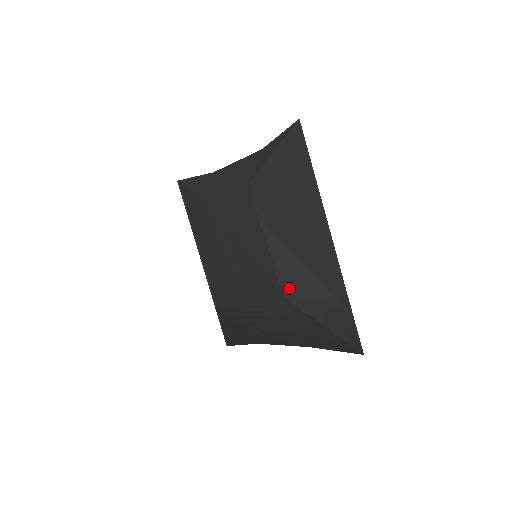
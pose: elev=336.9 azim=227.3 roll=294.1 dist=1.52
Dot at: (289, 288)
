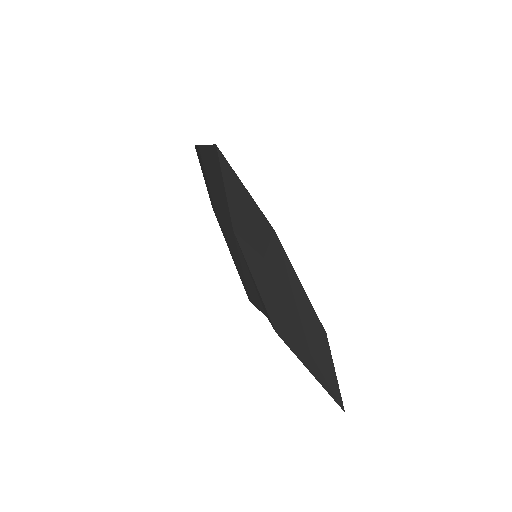
Dot at: occluded
